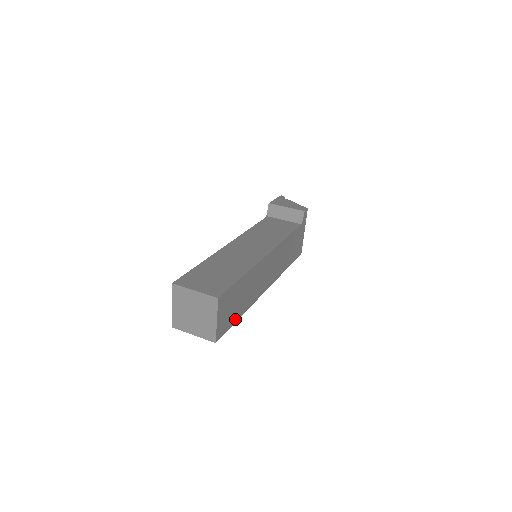
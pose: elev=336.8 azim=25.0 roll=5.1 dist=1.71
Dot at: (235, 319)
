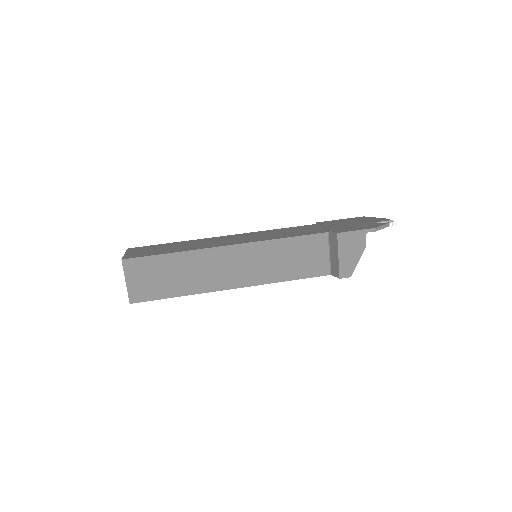
Dot at: occluded
